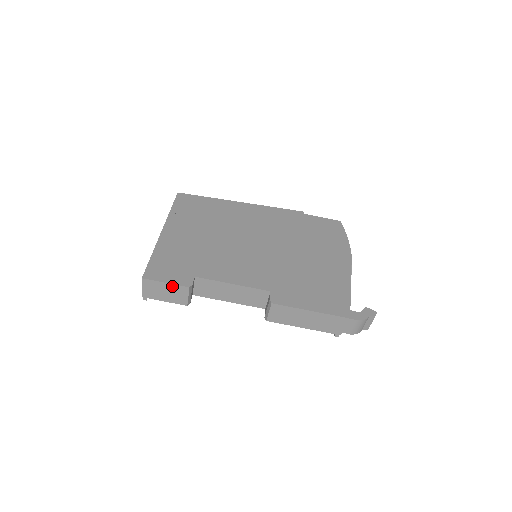
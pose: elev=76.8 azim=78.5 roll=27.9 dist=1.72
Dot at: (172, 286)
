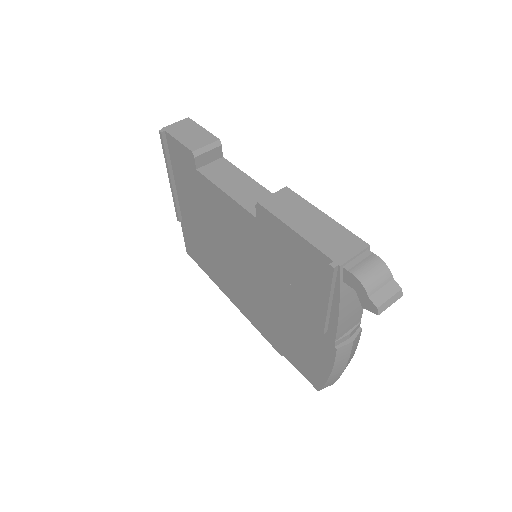
Dot at: (205, 132)
